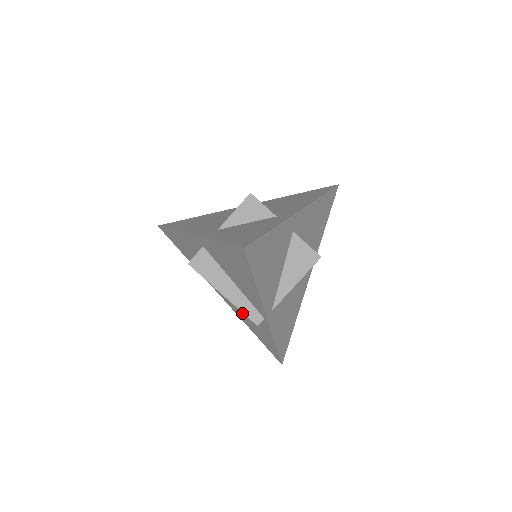
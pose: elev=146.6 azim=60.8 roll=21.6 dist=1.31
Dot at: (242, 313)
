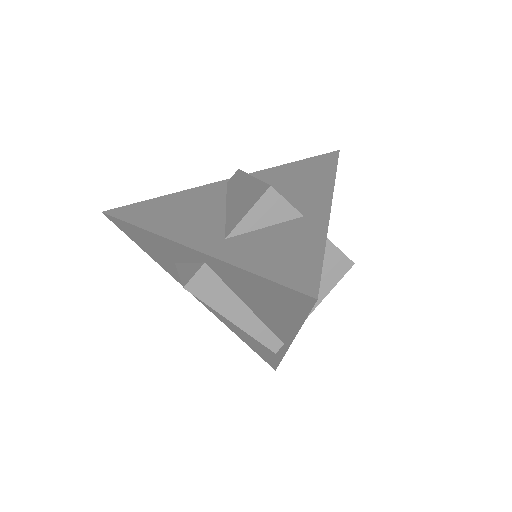
Dot at: occluded
